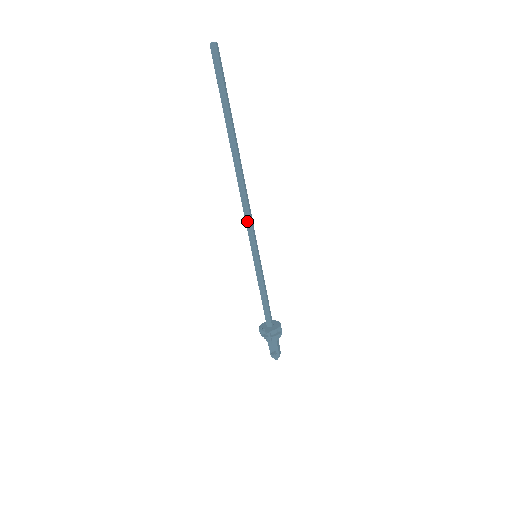
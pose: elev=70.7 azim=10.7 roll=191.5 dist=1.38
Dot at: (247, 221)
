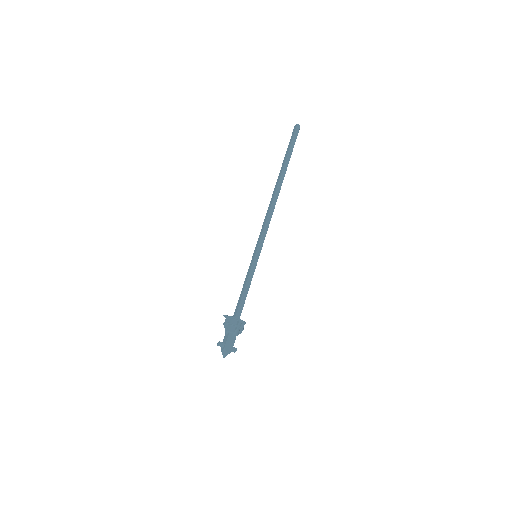
Dot at: (262, 227)
